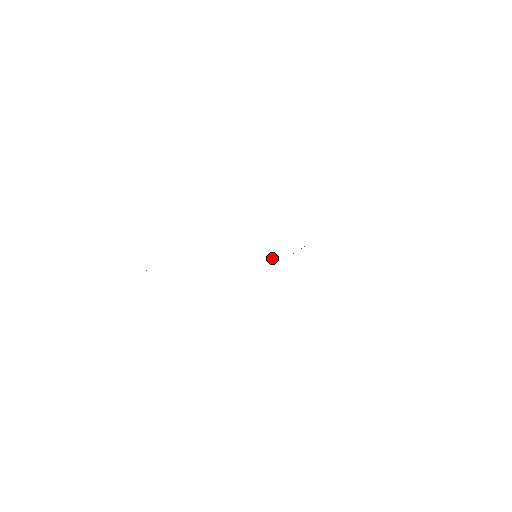
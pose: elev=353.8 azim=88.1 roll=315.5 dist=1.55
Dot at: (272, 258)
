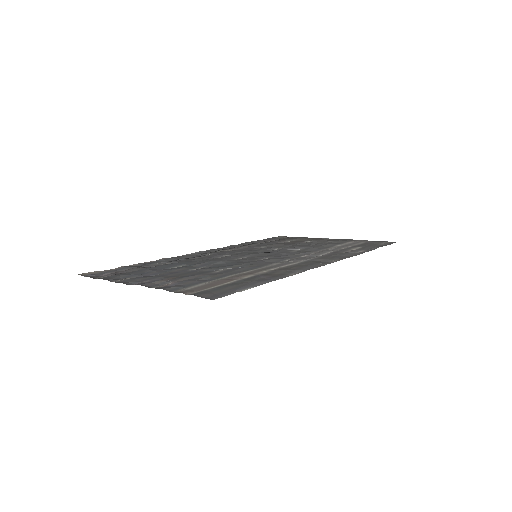
Dot at: (265, 253)
